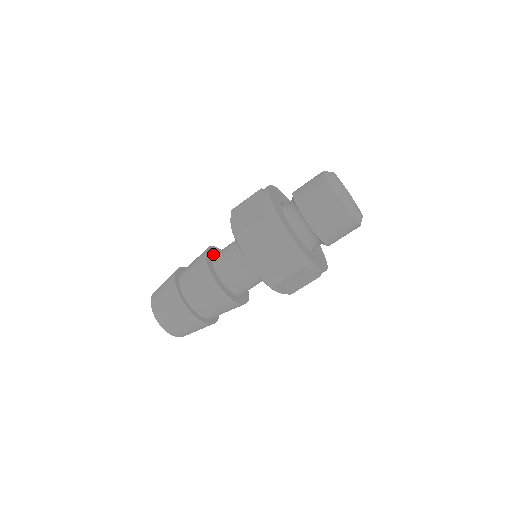
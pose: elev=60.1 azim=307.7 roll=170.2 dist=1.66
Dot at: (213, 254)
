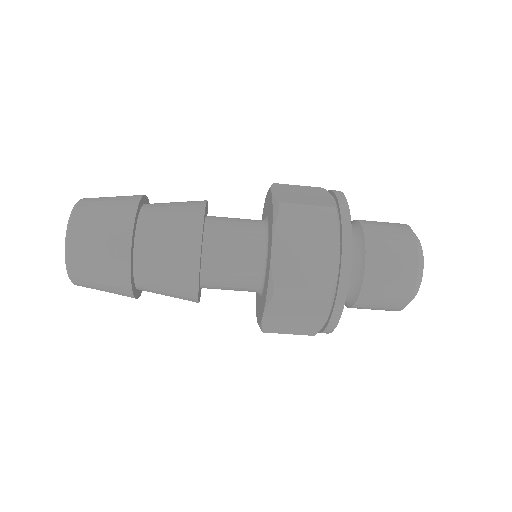
Dot at: (206, 214)
